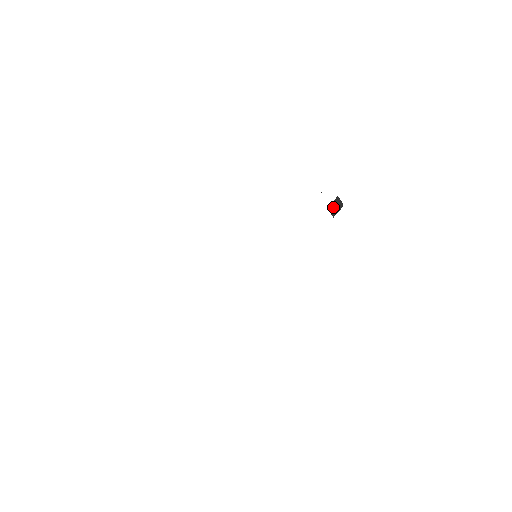
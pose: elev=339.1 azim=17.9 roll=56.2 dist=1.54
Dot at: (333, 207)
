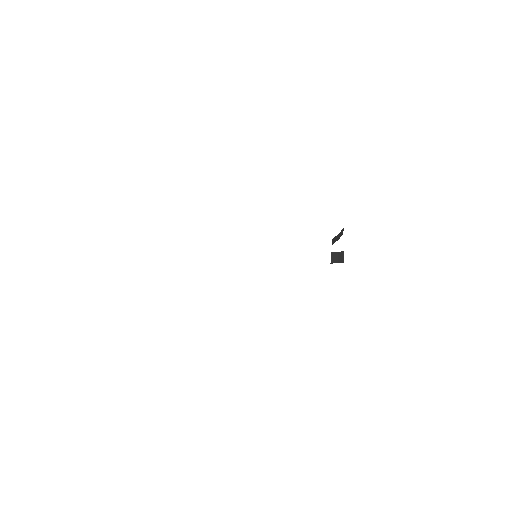
Dot at: (335, 255)
